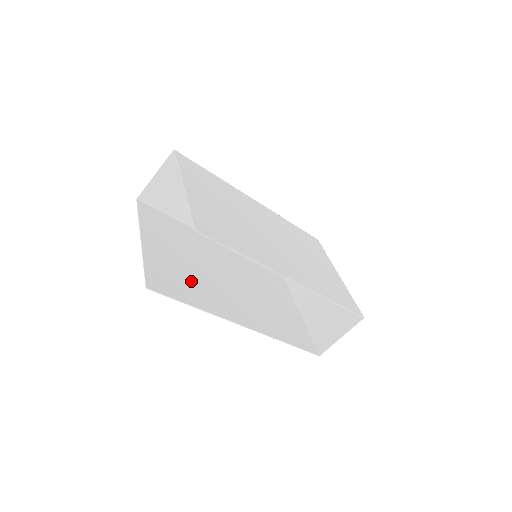
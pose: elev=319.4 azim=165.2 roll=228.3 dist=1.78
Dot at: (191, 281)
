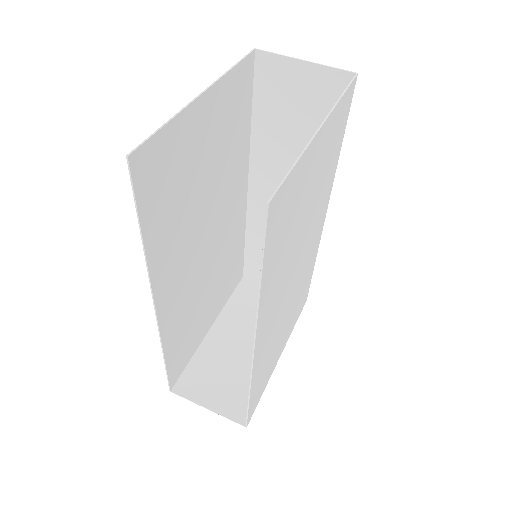
Dot at: (178, 202)
